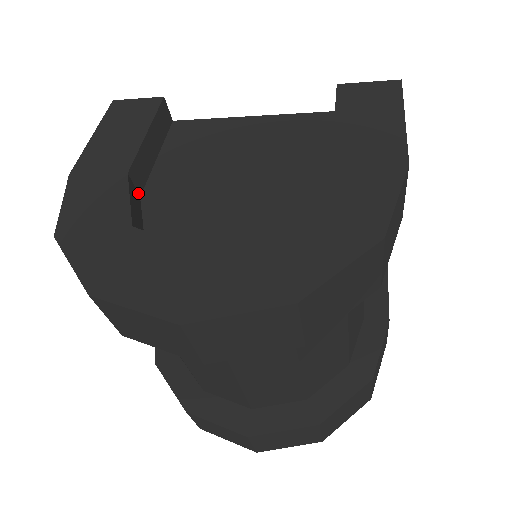
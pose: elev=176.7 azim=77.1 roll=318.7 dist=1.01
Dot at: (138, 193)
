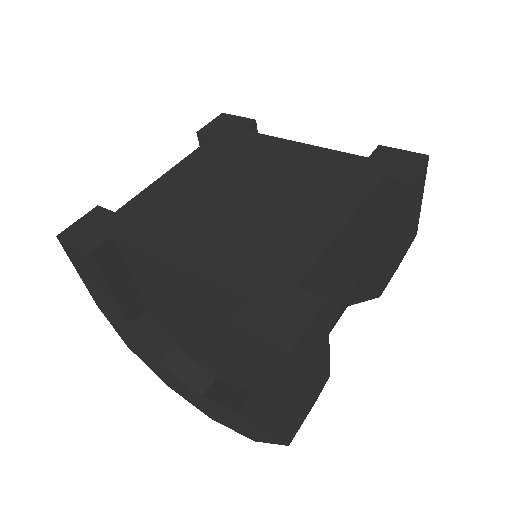
Dot at: (143, 310)
